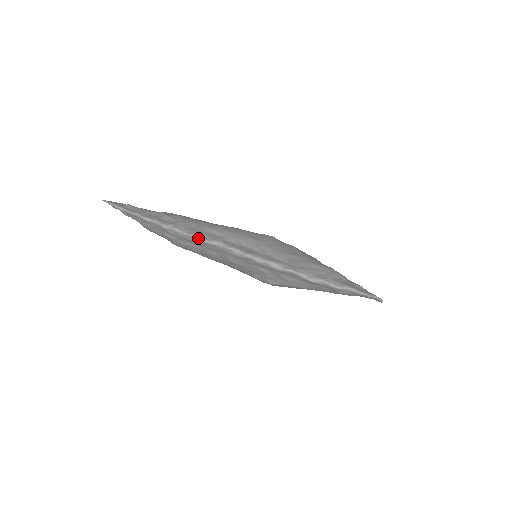
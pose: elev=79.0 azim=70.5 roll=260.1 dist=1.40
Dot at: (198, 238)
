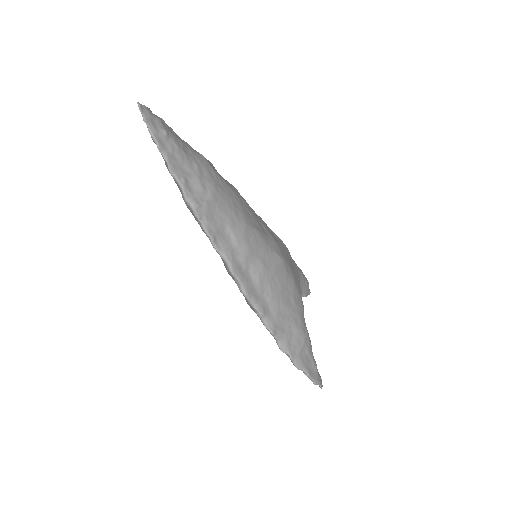
Dot at: (212, 242)
